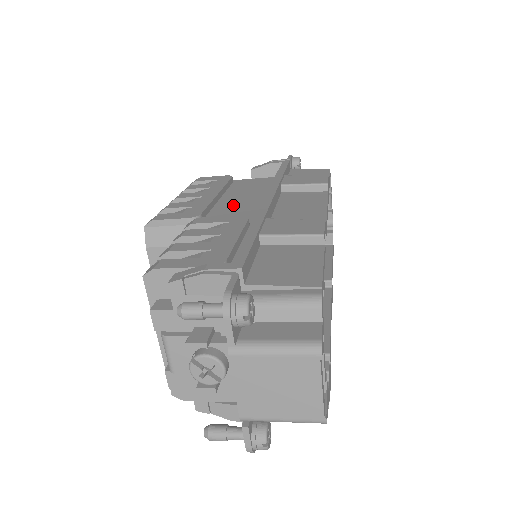
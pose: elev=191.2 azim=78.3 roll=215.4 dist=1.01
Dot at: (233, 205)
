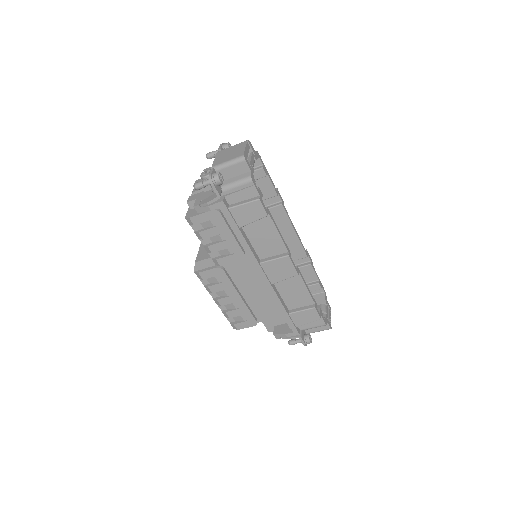
Dot at: occluded
